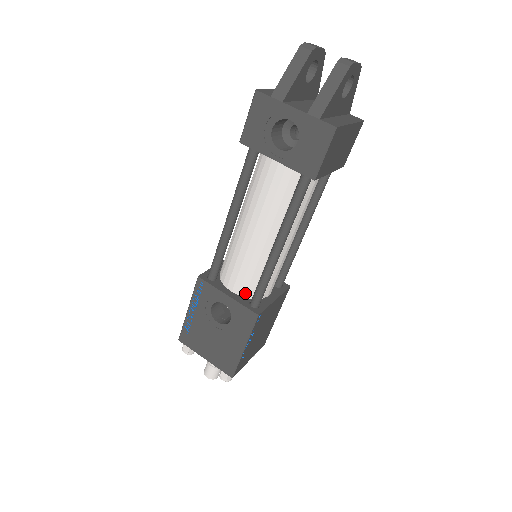
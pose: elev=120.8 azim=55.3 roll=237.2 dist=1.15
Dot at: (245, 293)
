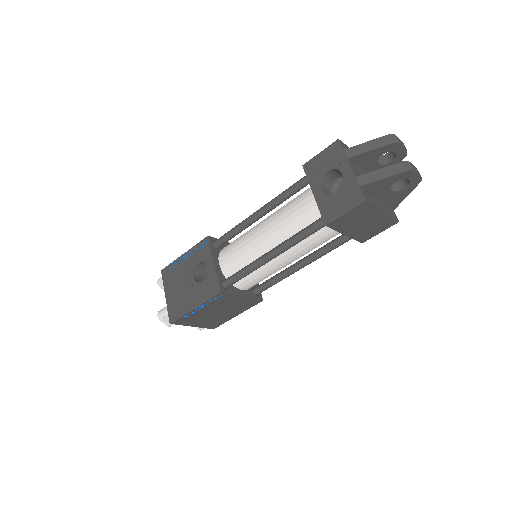
Dot at: (226, 272)
